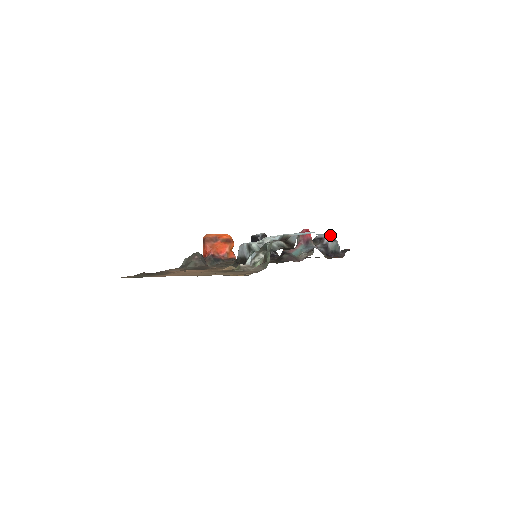
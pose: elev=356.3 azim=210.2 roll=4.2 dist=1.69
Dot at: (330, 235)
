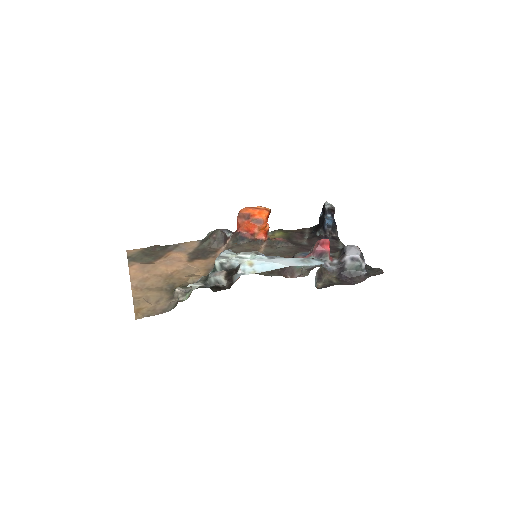
Dot at: (356, 252)
